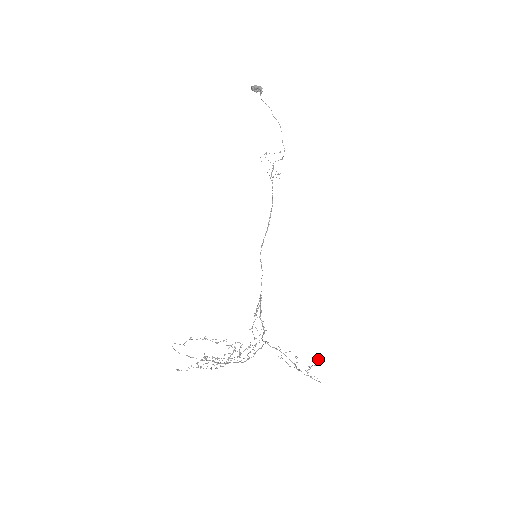
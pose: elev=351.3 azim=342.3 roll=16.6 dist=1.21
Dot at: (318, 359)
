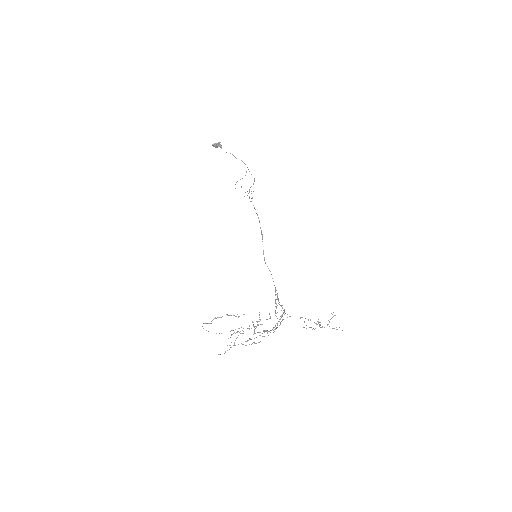
Dot at: occluded
